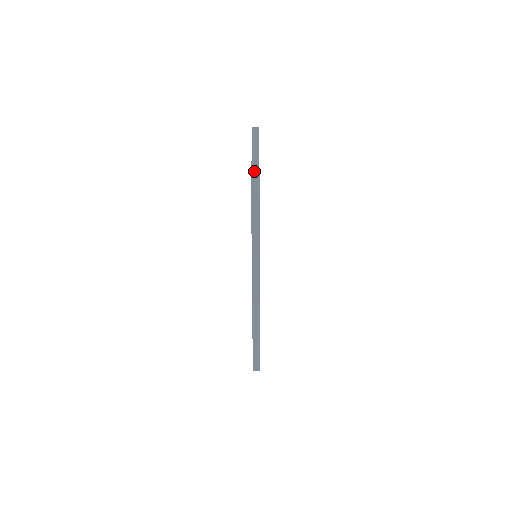
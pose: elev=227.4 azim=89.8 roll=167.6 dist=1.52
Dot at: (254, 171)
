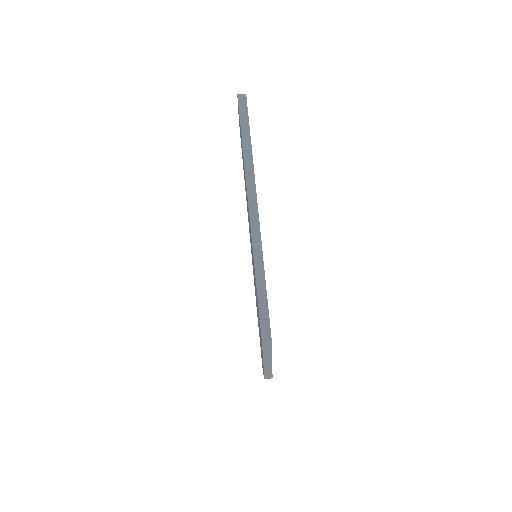
Dot at: occluded
